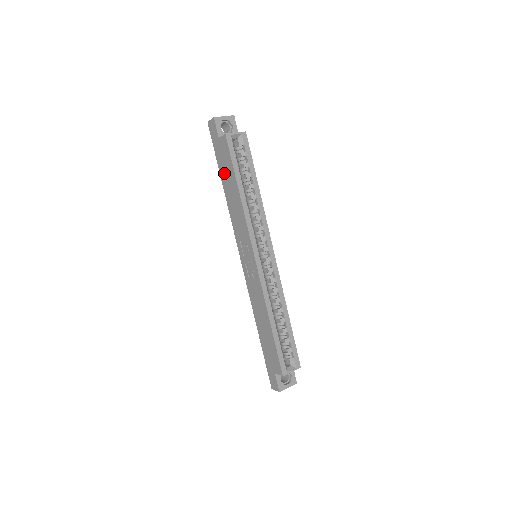
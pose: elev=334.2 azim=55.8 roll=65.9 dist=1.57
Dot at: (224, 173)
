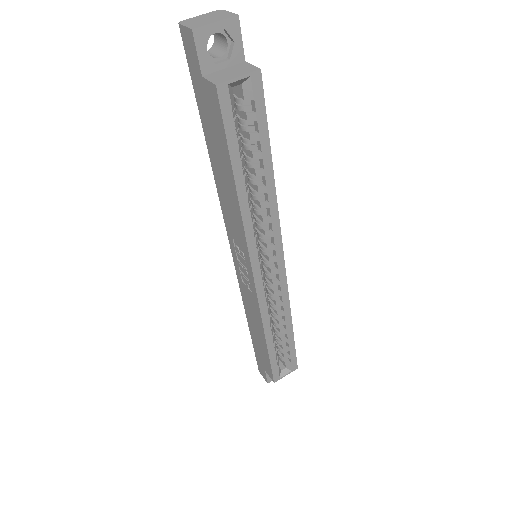
Dot at: (211, 139)
